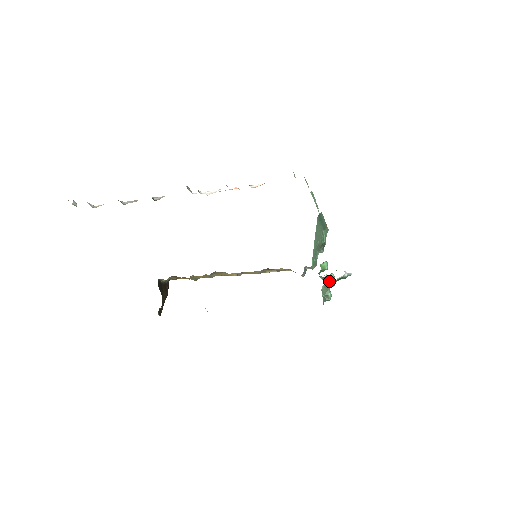
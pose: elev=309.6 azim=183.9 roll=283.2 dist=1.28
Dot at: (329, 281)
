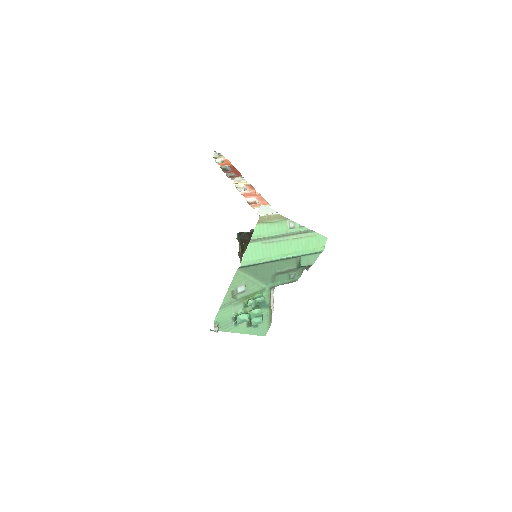
Dot at: (235, 319)
